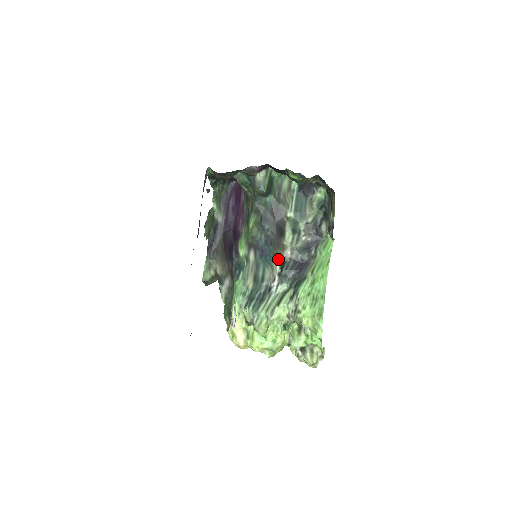
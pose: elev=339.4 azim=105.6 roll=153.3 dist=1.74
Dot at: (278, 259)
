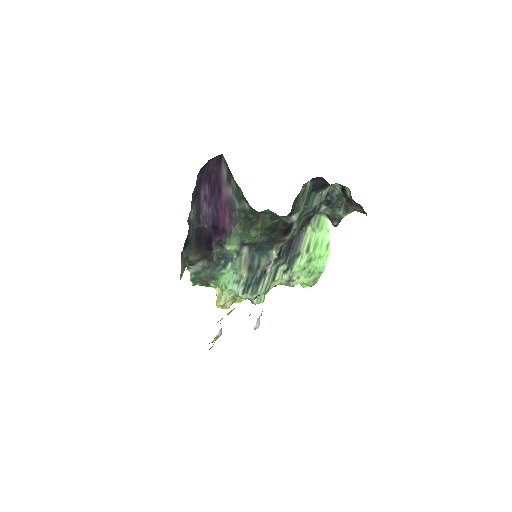
Dot at: (276, 249)
